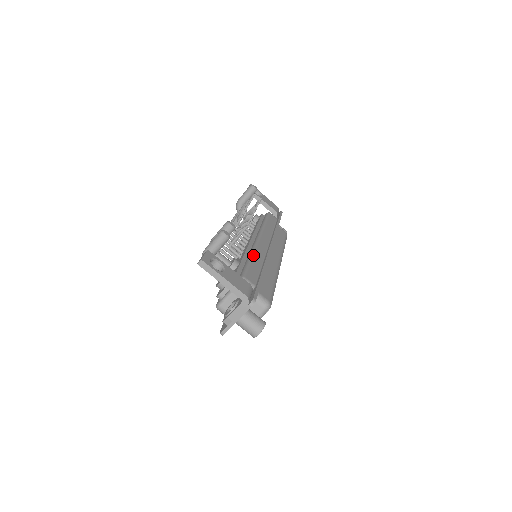
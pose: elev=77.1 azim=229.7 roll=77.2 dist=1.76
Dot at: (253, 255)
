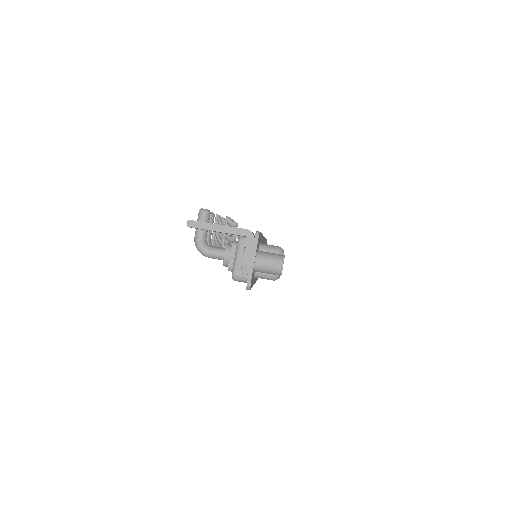
Dot at: occluded
